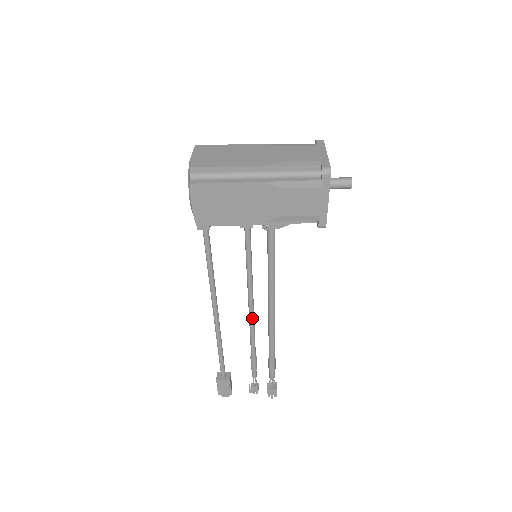
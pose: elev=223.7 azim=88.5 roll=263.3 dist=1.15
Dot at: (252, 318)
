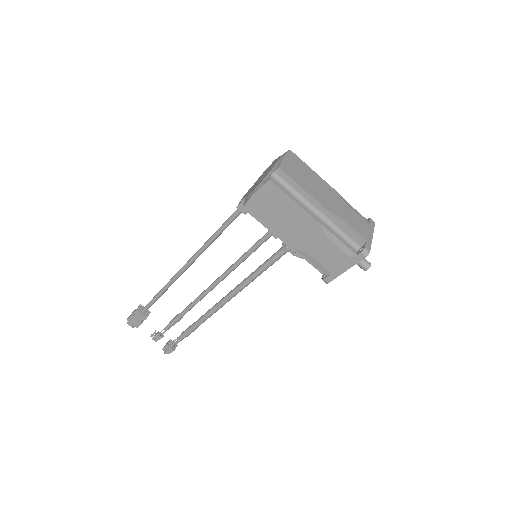
Dot at: (208, 291)
